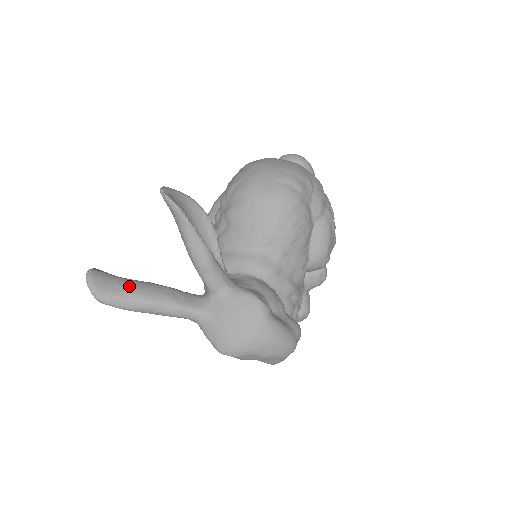
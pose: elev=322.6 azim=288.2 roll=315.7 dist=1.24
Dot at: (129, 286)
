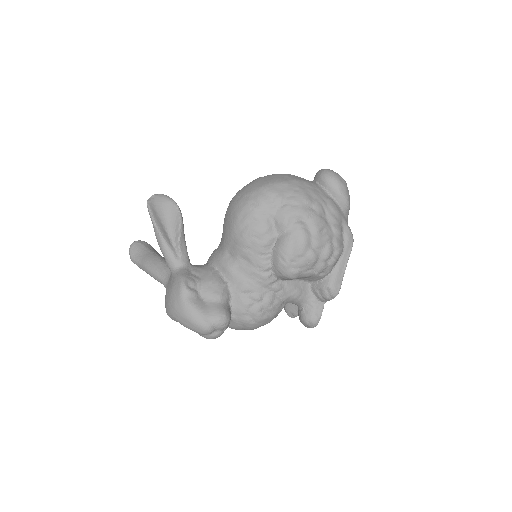
Dot at: (145, 255)
